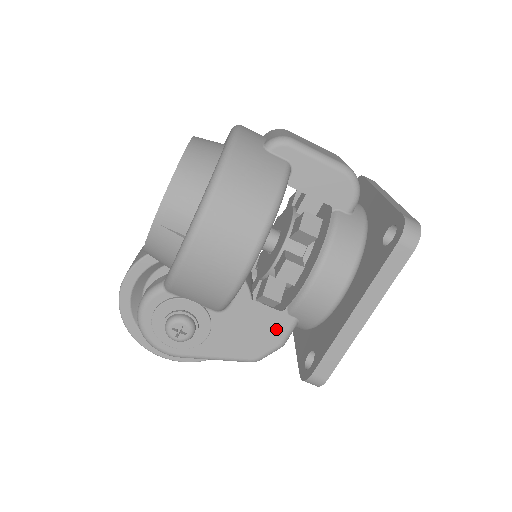
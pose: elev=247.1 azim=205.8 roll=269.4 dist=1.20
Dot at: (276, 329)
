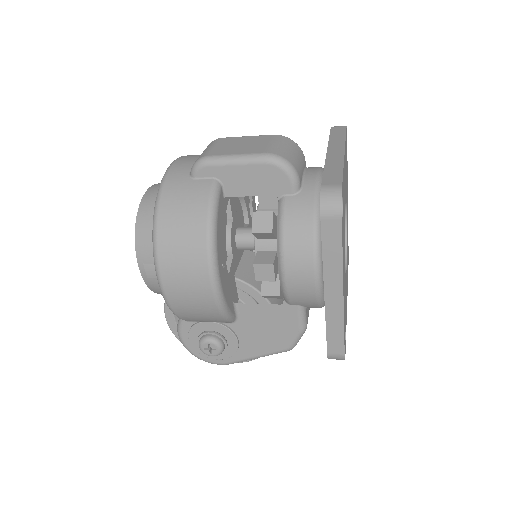
Dot at: (288, 320)
